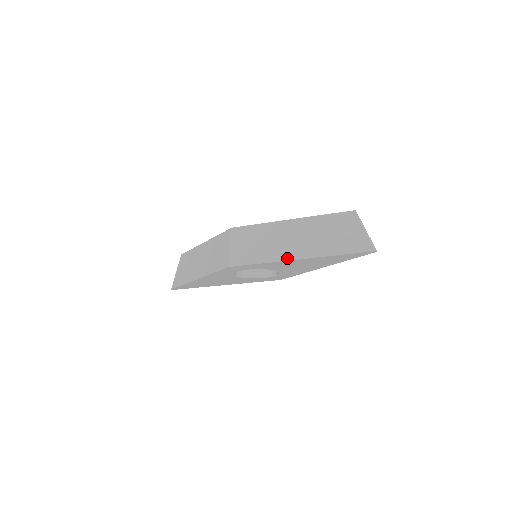
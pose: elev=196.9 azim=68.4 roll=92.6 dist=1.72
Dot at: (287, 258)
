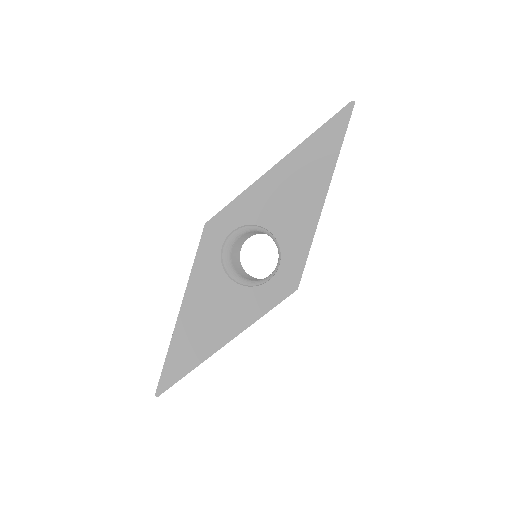
Dot at: (266, 174)
